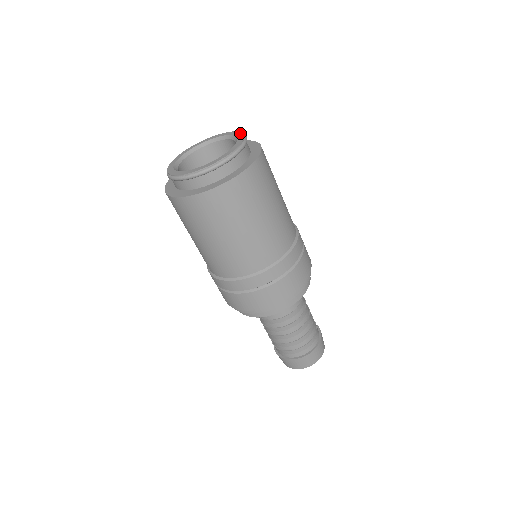
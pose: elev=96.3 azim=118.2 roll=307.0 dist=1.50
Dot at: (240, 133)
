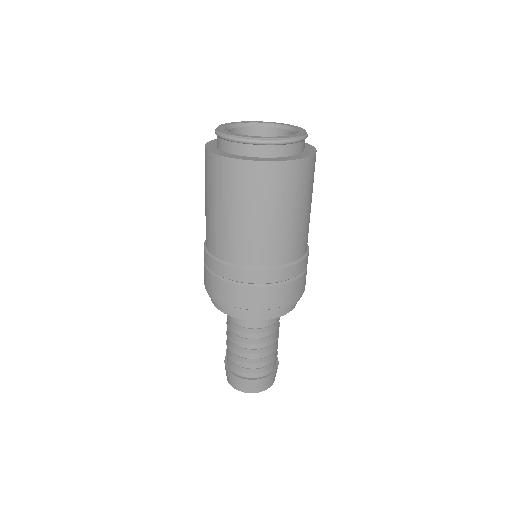
Dot at: (304, 130)
